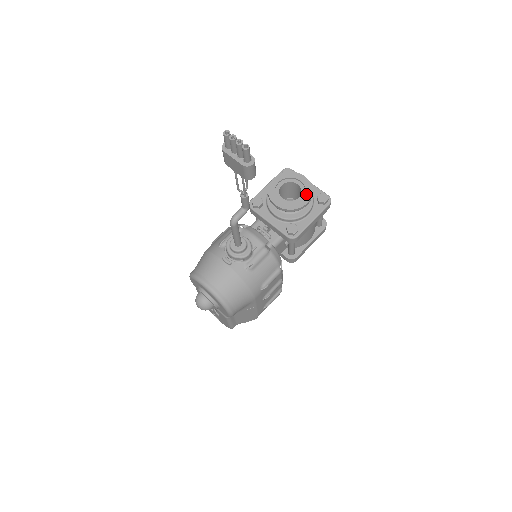
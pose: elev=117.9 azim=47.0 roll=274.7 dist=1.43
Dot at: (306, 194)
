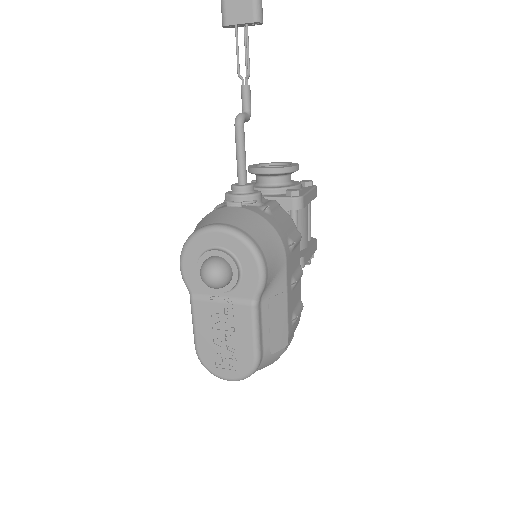
Dot at: (292, 164)
